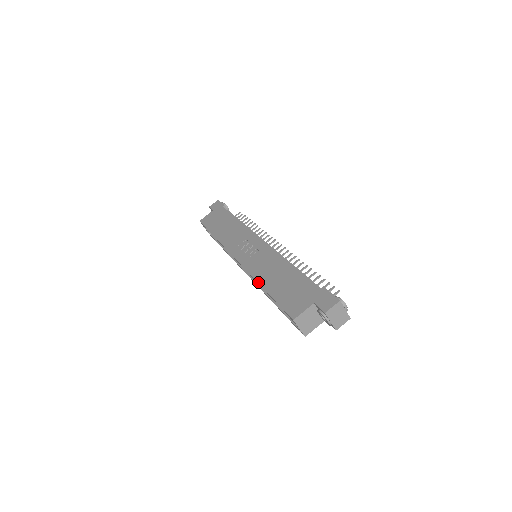
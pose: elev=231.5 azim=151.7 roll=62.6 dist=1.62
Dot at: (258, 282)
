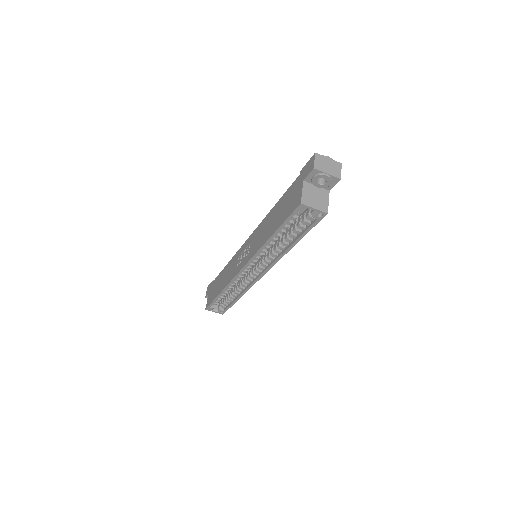
Dot at: (264, 243)
